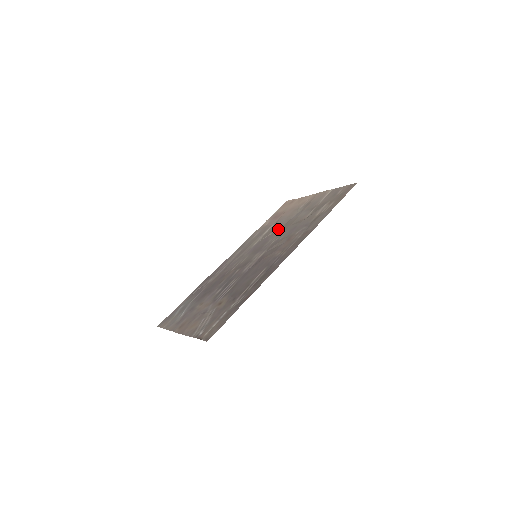
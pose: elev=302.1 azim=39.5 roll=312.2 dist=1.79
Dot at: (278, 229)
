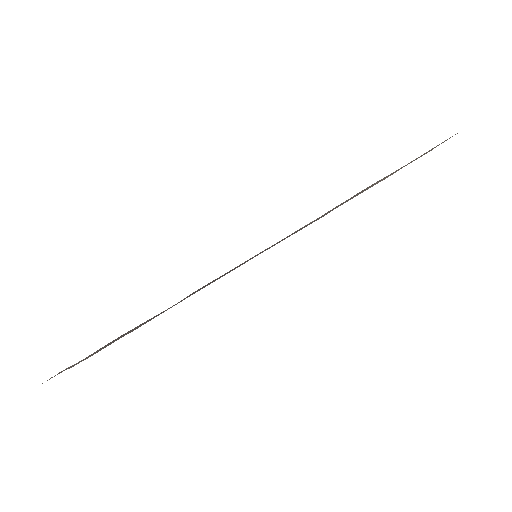
Dot at: occluded
